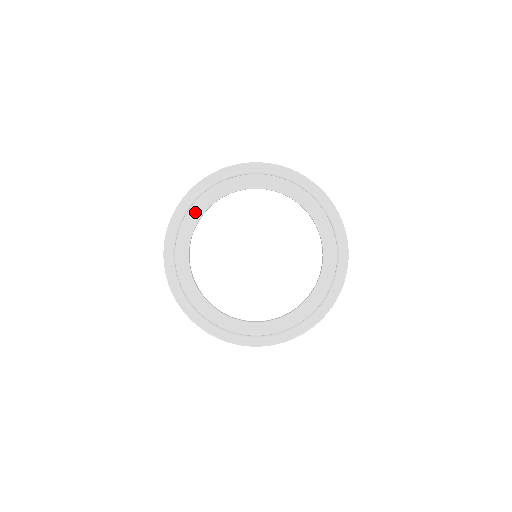
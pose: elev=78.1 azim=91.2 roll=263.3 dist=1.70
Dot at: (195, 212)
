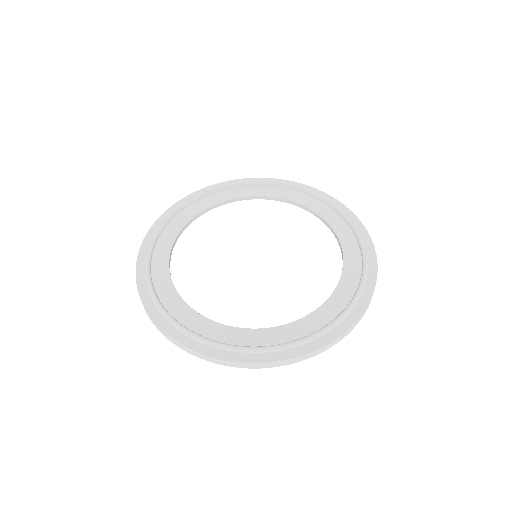
Dot at: (256, 191)
